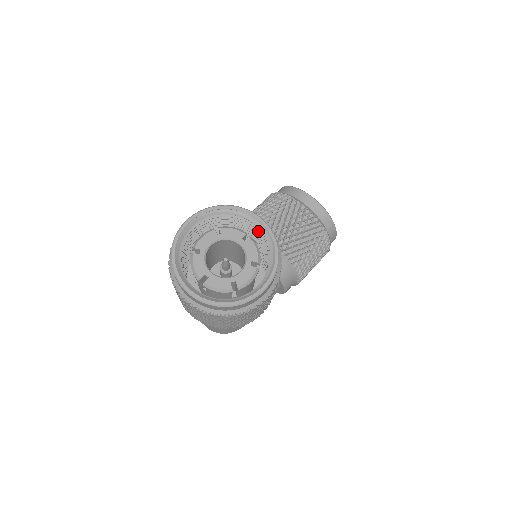
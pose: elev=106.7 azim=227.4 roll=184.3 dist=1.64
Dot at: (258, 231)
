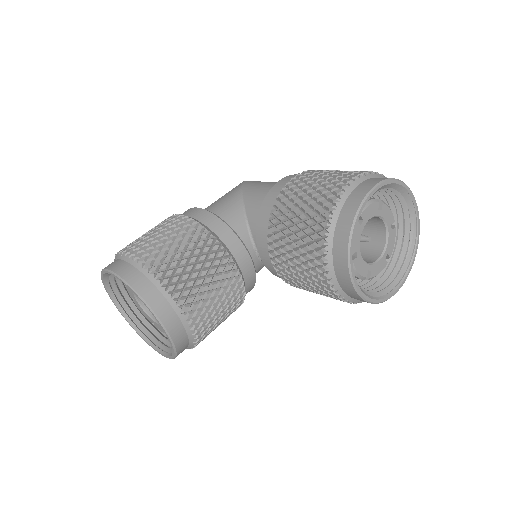
Dot at: occluded
